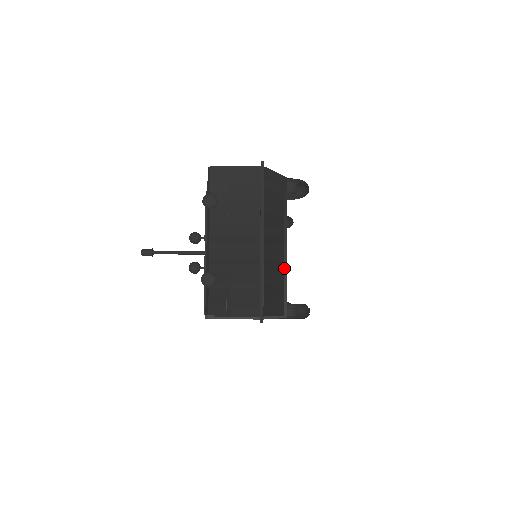
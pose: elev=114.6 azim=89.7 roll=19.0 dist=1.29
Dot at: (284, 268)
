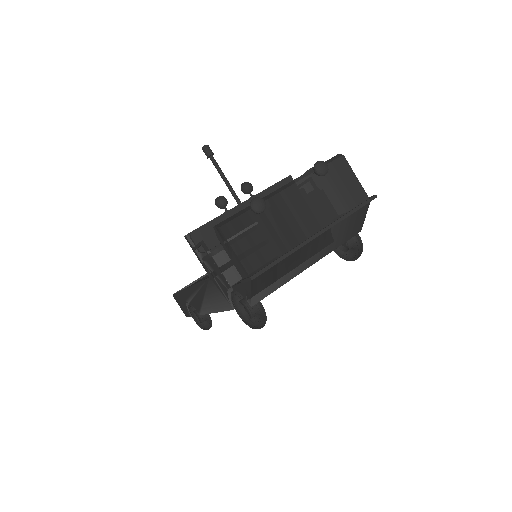
Dot at: (293, 275)
